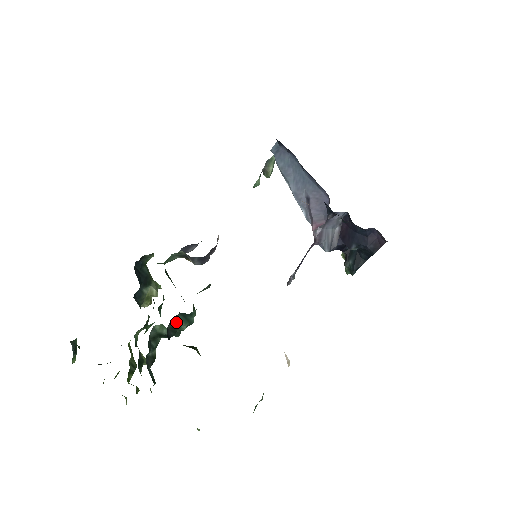
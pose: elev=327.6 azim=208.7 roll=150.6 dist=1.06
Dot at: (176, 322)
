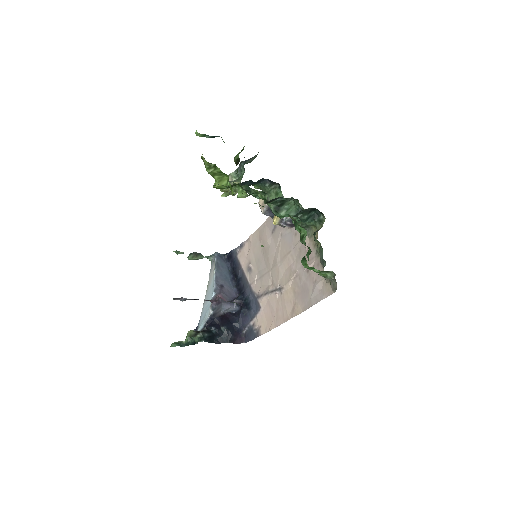
Dot at: (310, 212)
